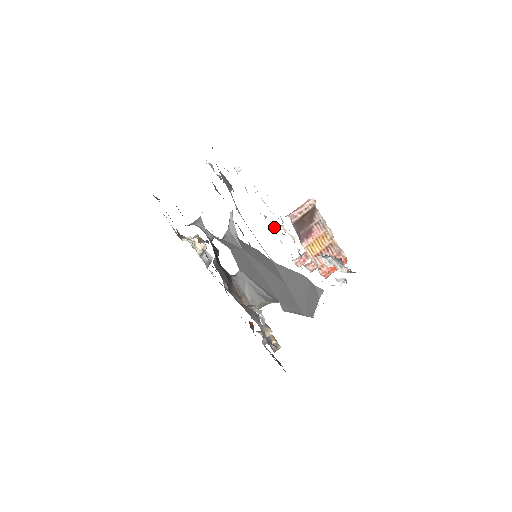
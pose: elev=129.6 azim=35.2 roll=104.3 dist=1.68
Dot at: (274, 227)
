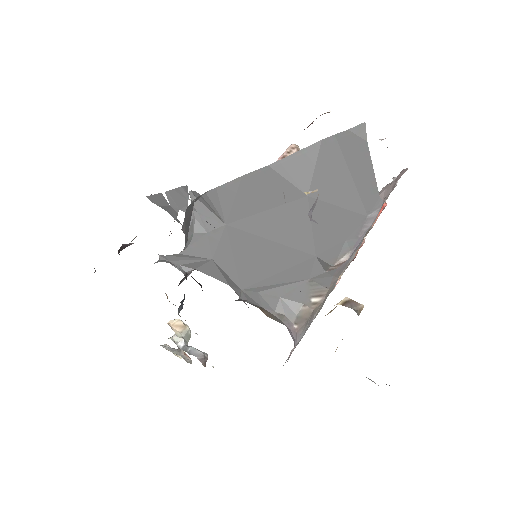
Dot at: occluded
